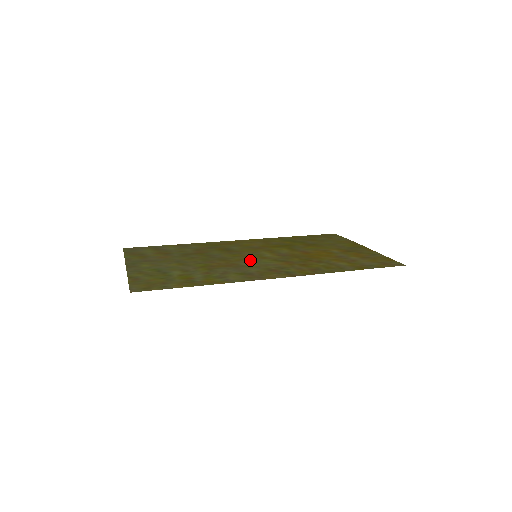
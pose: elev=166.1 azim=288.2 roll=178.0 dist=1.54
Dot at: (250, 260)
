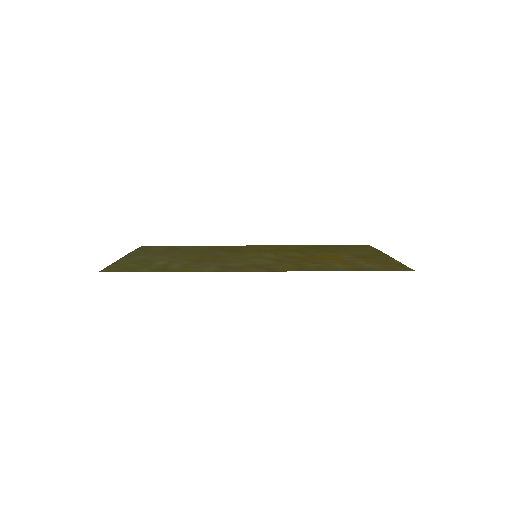
Dot at: (245, 258)
